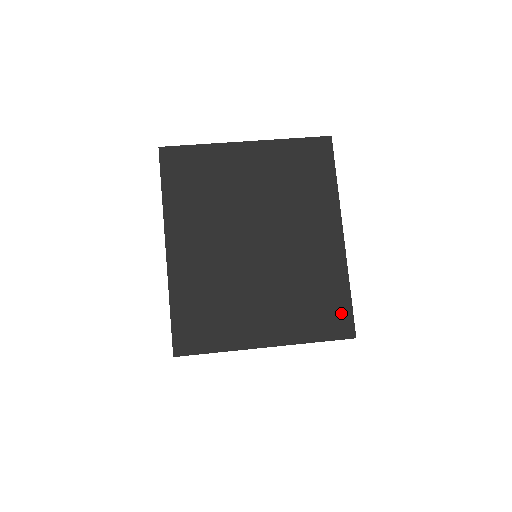
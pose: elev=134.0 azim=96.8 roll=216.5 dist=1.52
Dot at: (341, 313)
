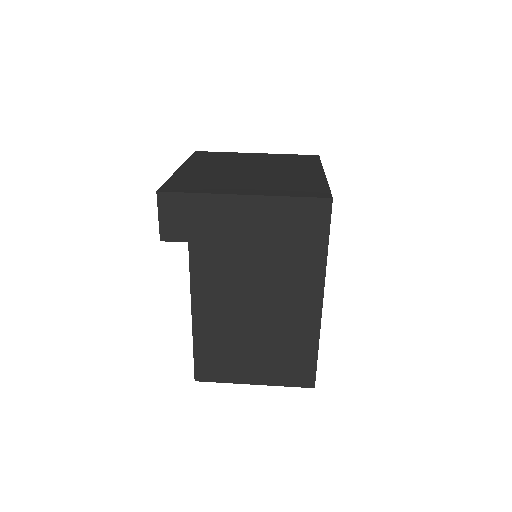
Dot at: (319, 190)
